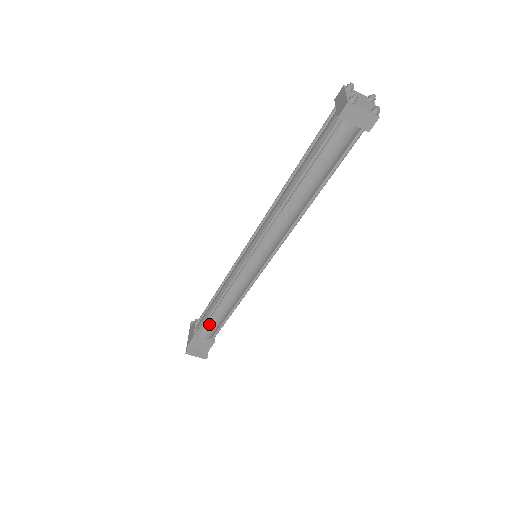
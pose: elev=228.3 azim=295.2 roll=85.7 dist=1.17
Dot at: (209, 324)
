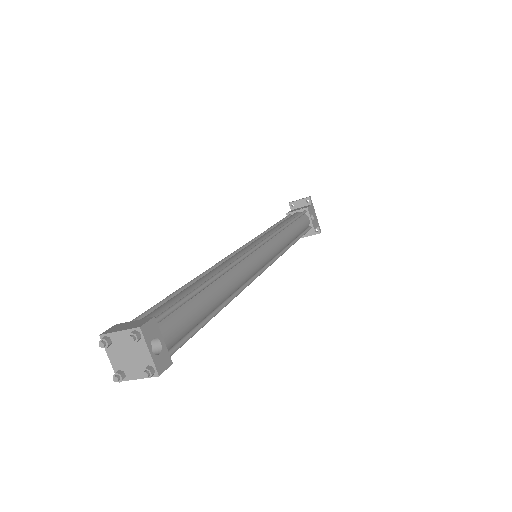
Dot at: occluded
